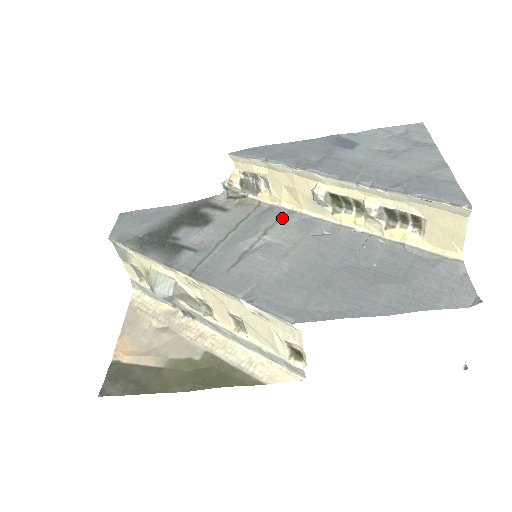
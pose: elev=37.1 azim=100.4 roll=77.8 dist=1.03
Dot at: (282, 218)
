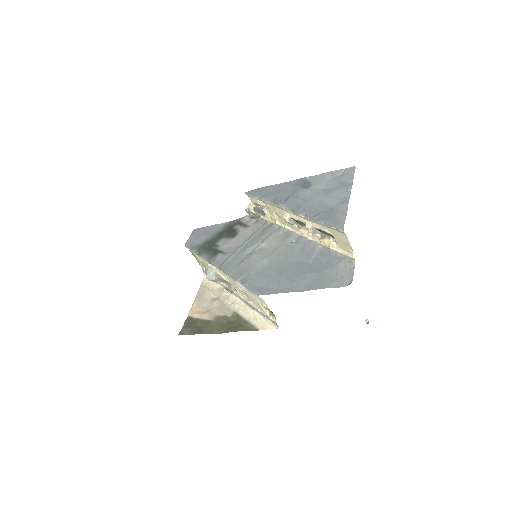
Dot at: (274, 232)
